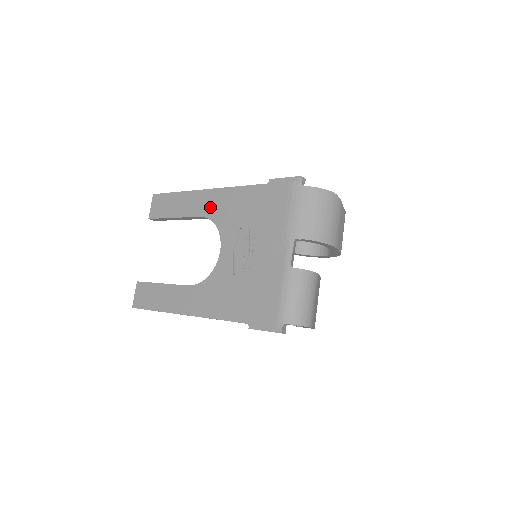
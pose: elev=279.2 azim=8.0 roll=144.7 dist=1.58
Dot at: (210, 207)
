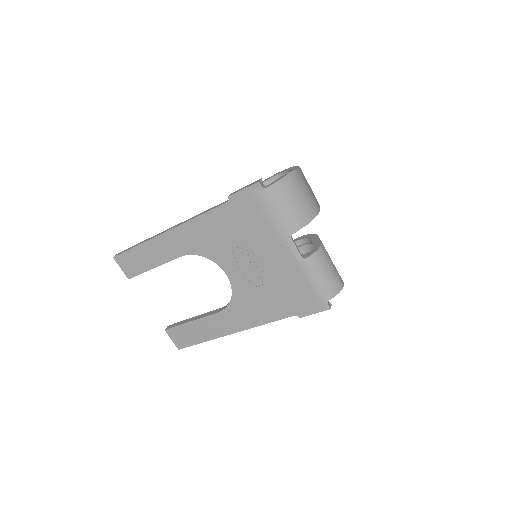
Dot at: (185, 245)
